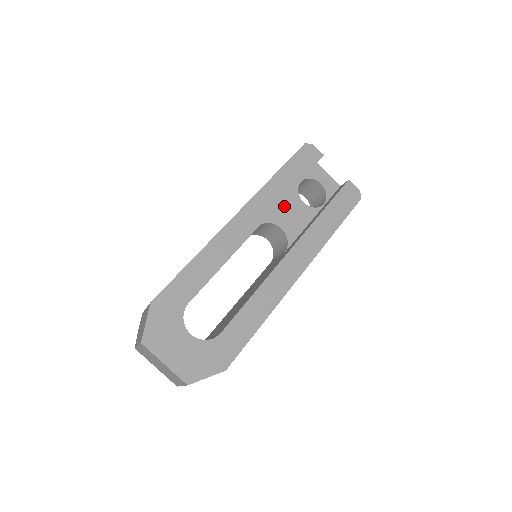
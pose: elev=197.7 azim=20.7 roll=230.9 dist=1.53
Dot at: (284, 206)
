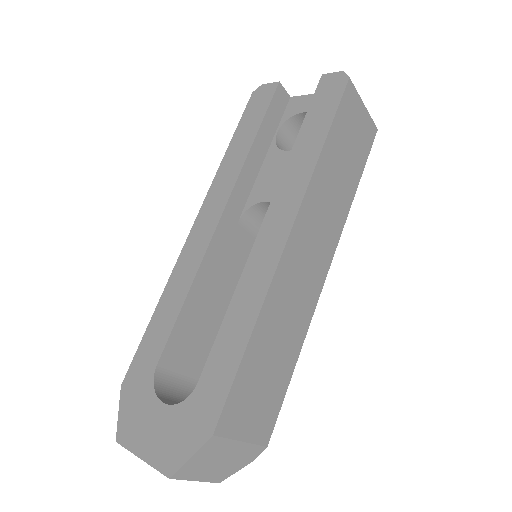
Dot at: (264, 175)
